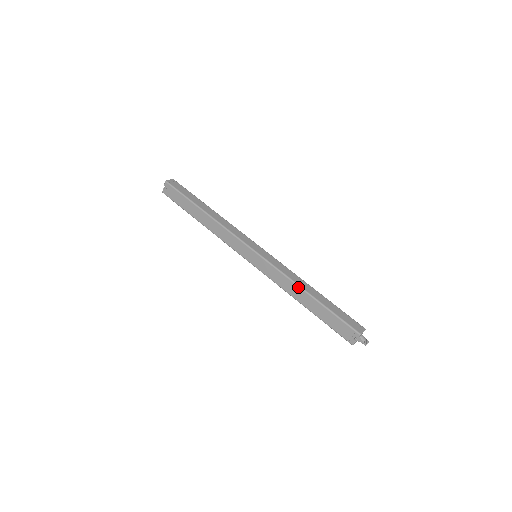
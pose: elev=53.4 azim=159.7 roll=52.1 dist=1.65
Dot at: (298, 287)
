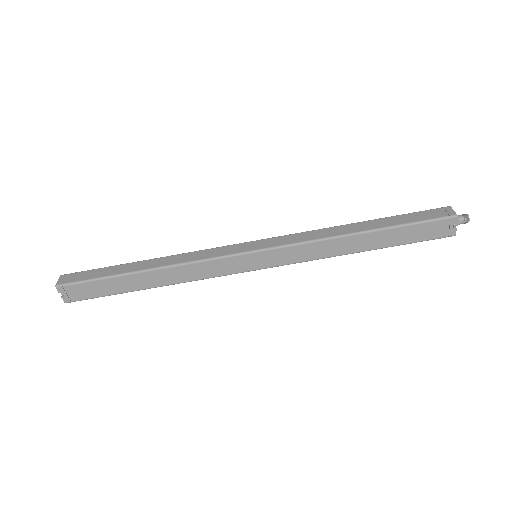
Dot at: (342, 238)
